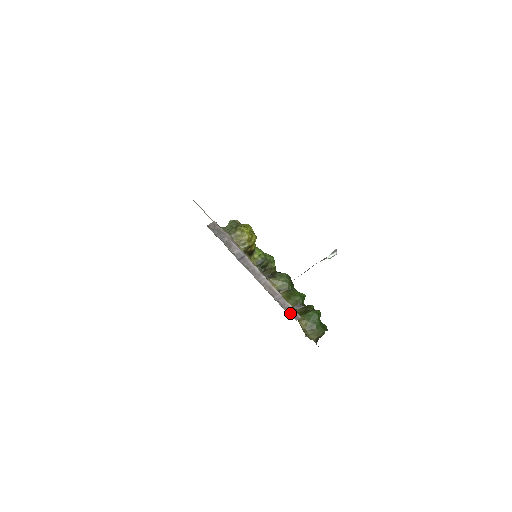
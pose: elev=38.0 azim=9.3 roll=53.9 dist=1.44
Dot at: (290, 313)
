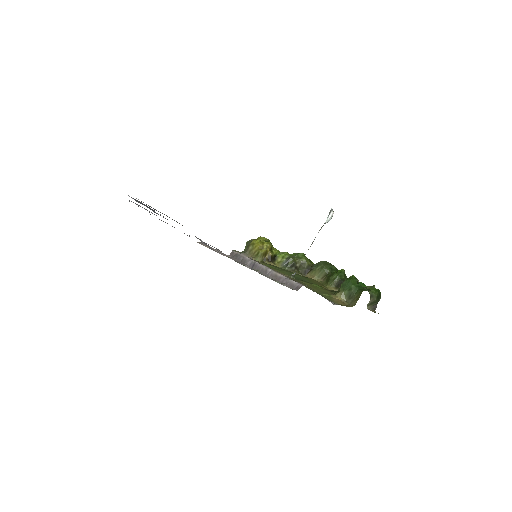
Dot at: (293, 287)
